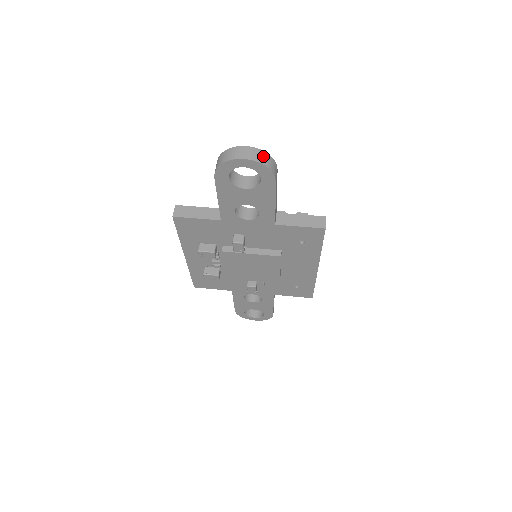
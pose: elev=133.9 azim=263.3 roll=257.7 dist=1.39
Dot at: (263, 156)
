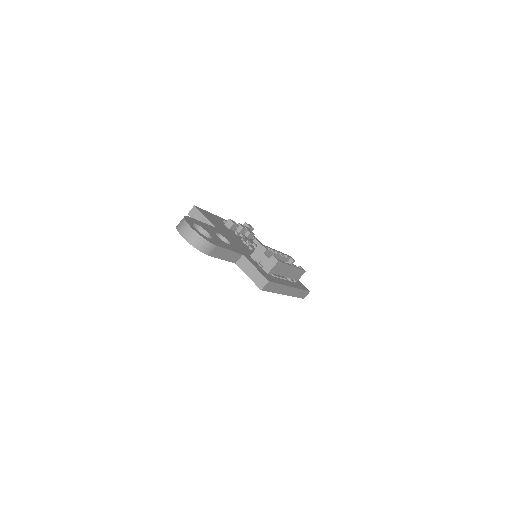
Dot at: (197, 240)
